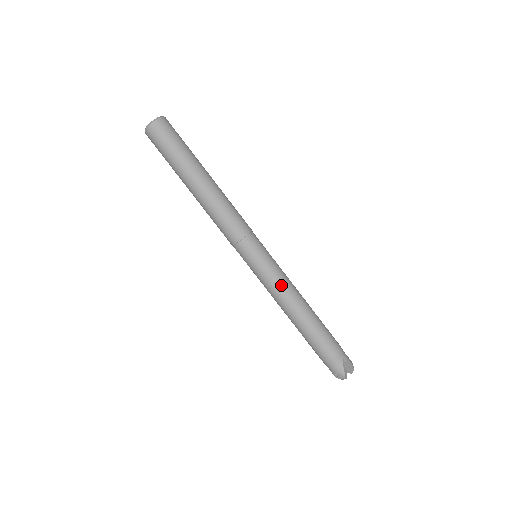
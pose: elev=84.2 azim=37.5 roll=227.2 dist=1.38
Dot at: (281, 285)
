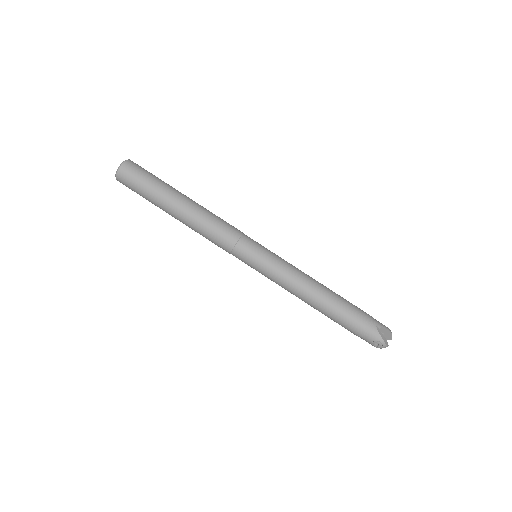
Dot at: (288, 274)
